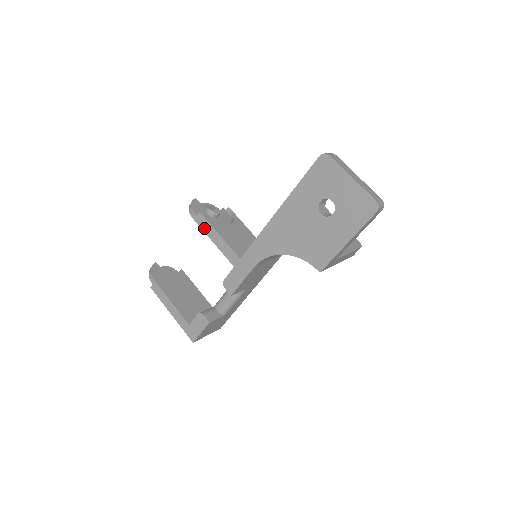
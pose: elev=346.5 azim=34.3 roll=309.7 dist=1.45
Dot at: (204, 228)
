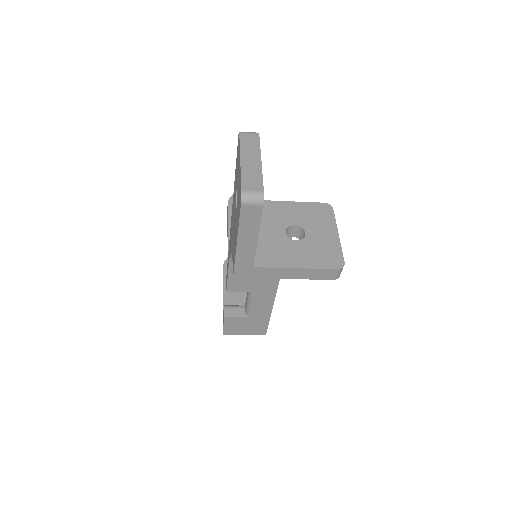
Dot at: (227, 218)
